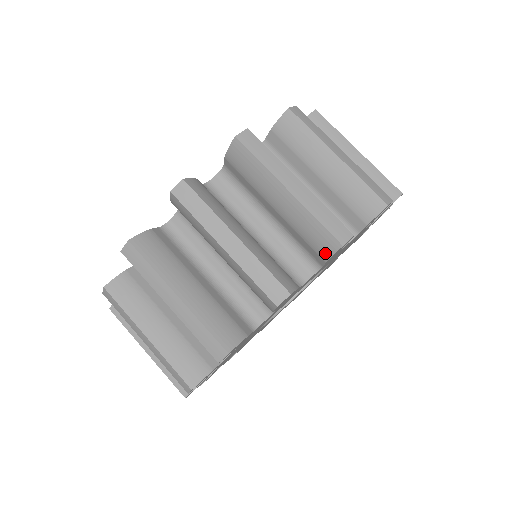
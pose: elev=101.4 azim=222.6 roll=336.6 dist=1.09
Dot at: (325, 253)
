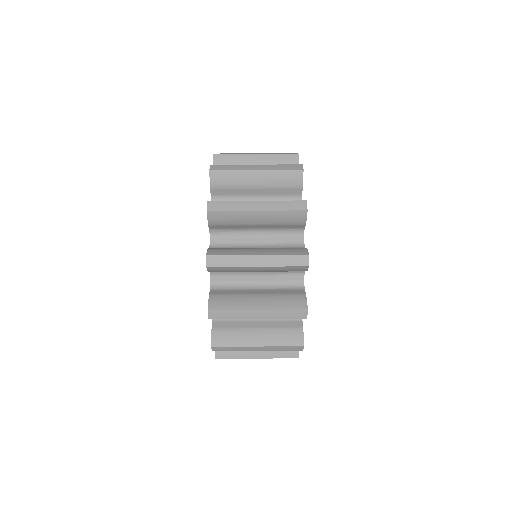
Dot at: (299, 183)
